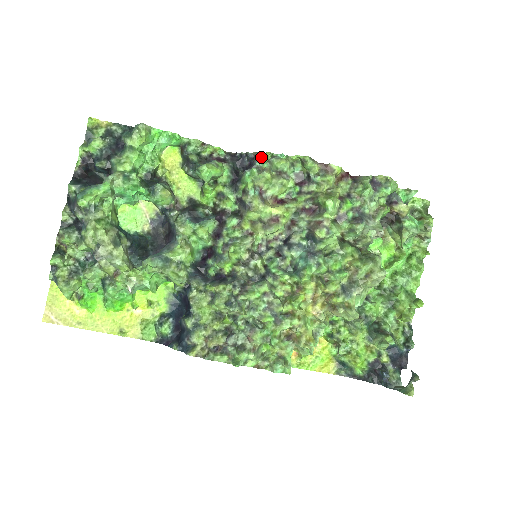
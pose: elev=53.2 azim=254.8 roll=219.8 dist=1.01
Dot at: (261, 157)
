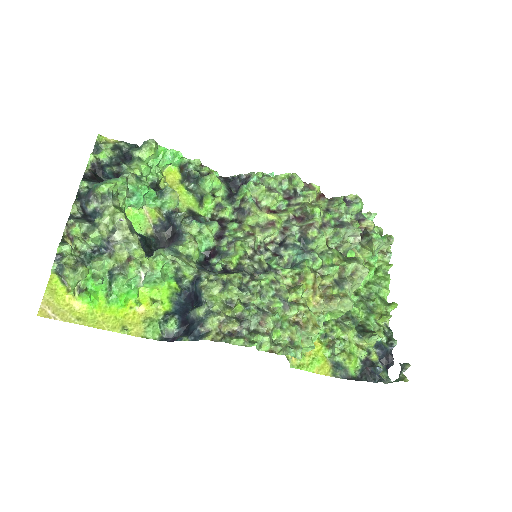
Dot at: (254, 176)
